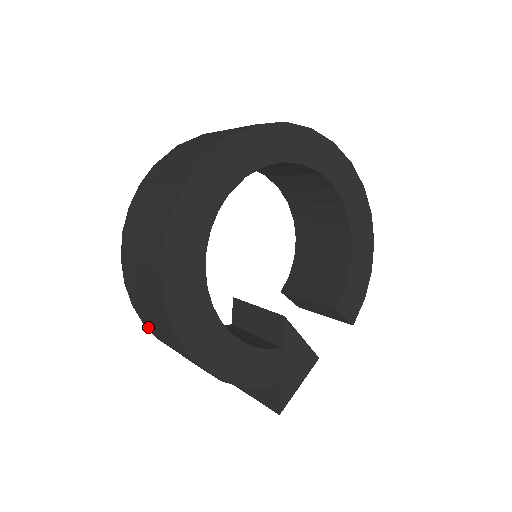
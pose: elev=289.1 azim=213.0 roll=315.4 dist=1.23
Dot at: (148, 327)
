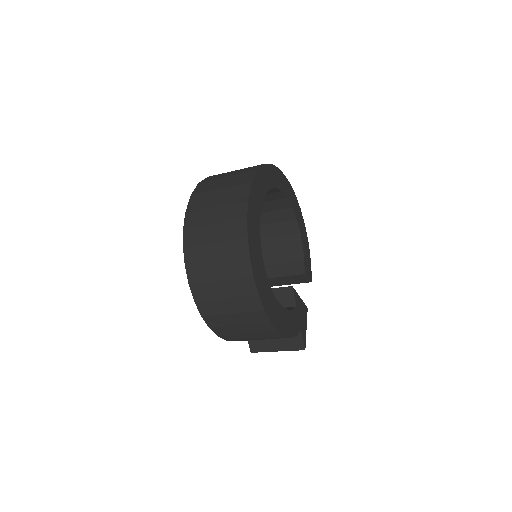
Dot at: (216, 327)
